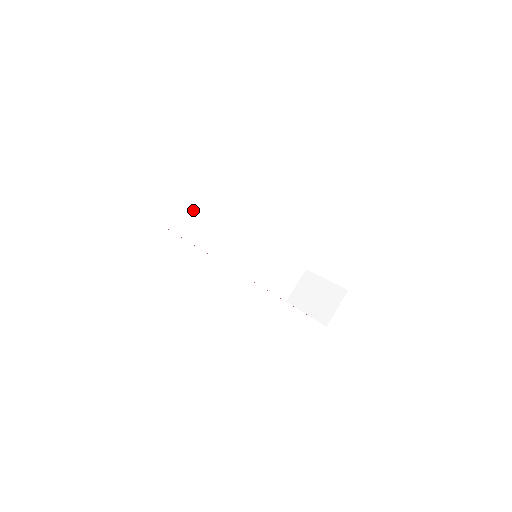
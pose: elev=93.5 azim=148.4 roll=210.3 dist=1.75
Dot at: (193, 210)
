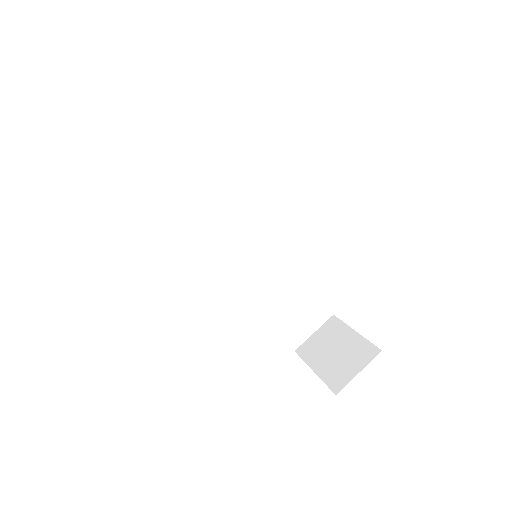
Dot at: (189, 172)
